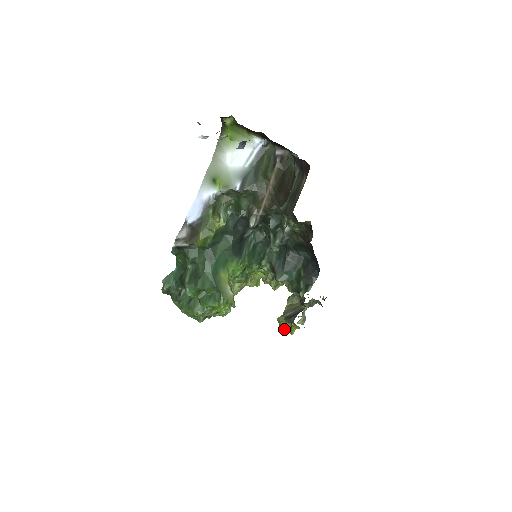
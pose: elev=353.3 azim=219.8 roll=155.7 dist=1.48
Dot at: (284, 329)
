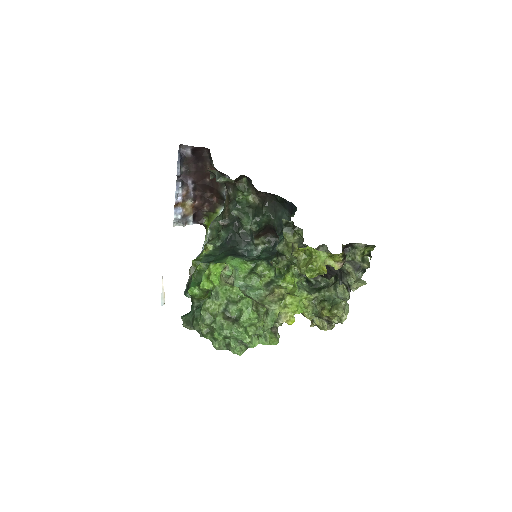
Dot at: (306, 268)
